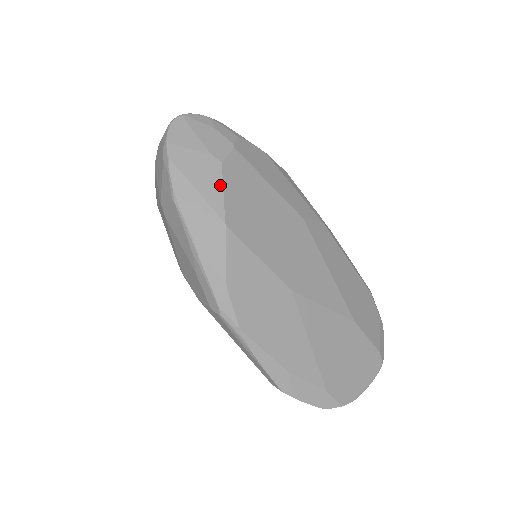
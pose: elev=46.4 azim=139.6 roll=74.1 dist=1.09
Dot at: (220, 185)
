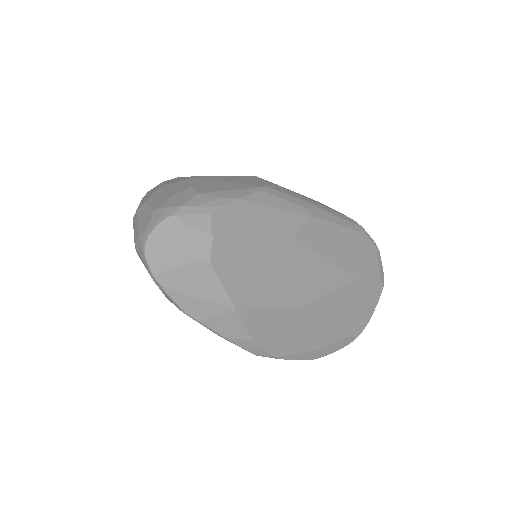
Dot at: (218, 283)
